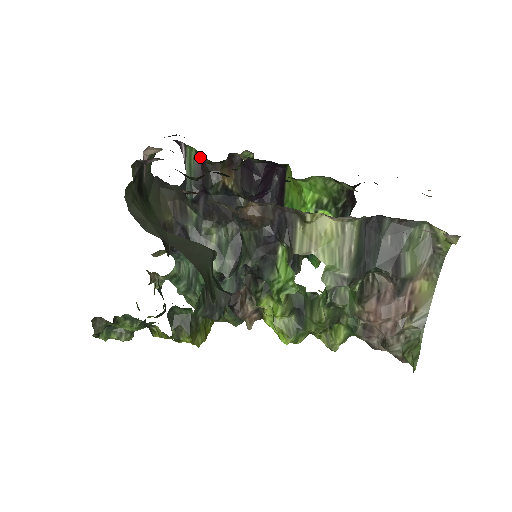
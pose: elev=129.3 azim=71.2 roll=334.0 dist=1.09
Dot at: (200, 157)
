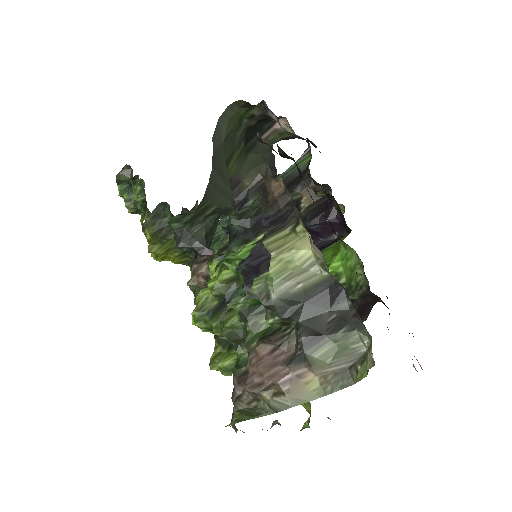
Dot at: occluded
